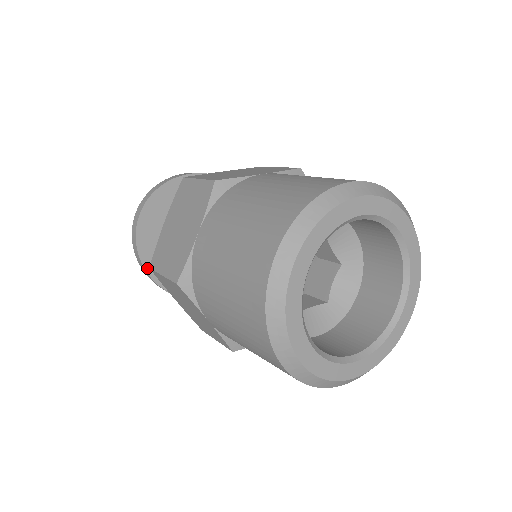
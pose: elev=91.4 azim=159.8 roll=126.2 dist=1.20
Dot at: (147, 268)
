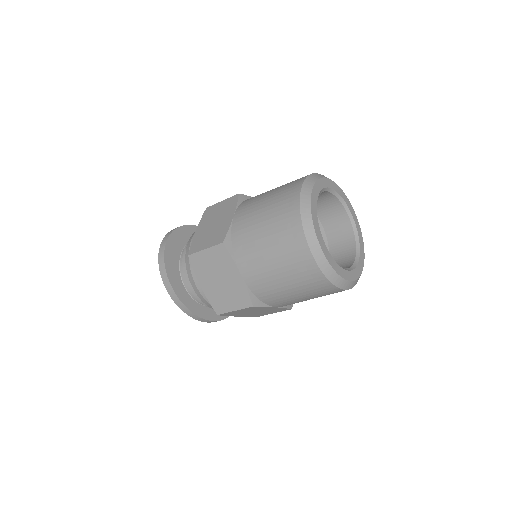
Dot at: (169, 279)
